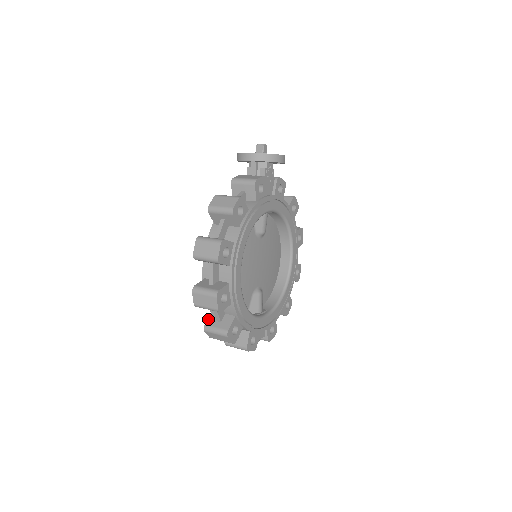
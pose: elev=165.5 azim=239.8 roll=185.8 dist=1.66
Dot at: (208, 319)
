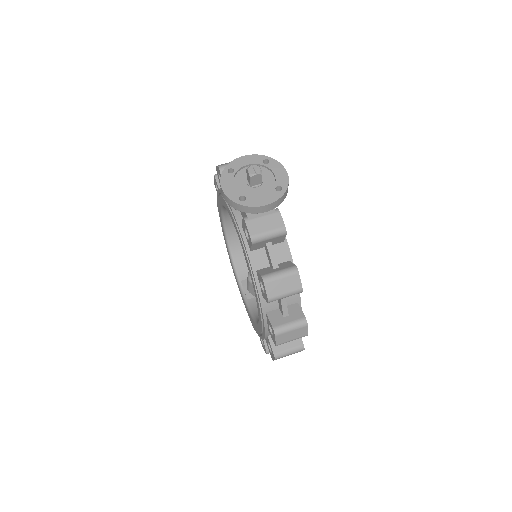
Dot at: (266, 346)
